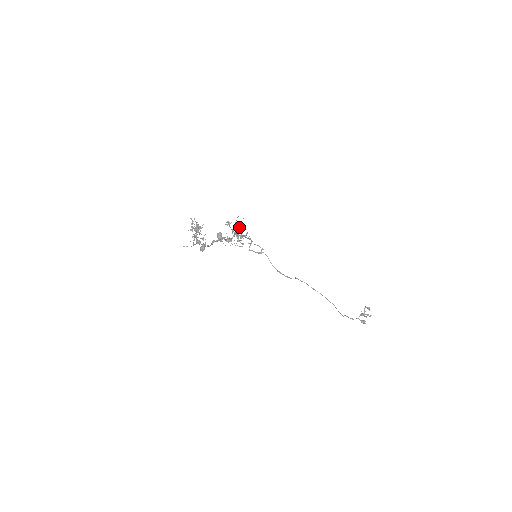
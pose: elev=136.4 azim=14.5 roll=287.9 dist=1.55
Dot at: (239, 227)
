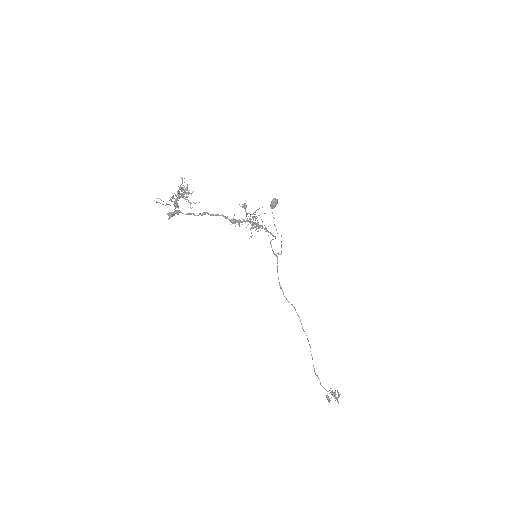
Dot at: (253, 218)
